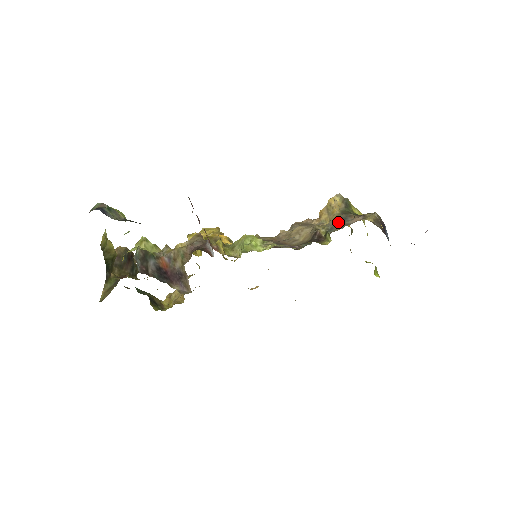
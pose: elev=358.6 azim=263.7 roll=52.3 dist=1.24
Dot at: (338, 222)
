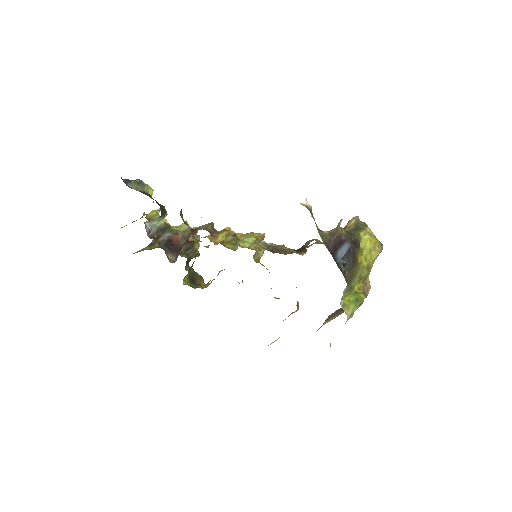
Dot at: occluded
